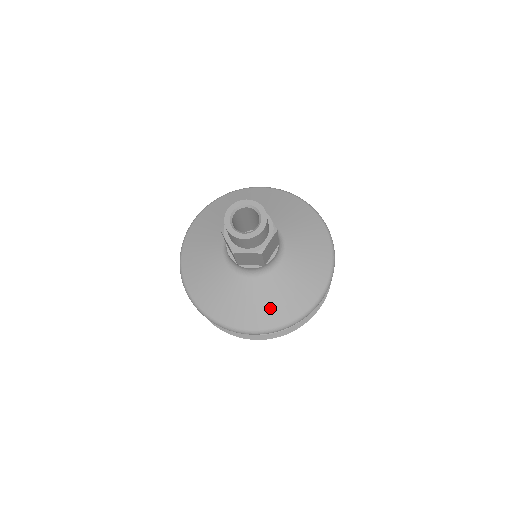
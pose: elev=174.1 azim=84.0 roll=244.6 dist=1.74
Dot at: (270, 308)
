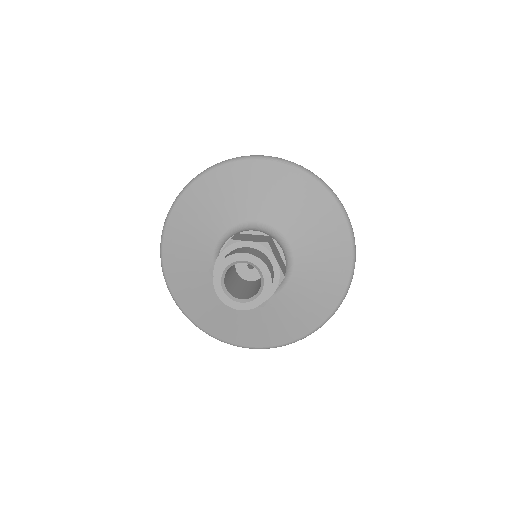
Dot at: (271, 329)
